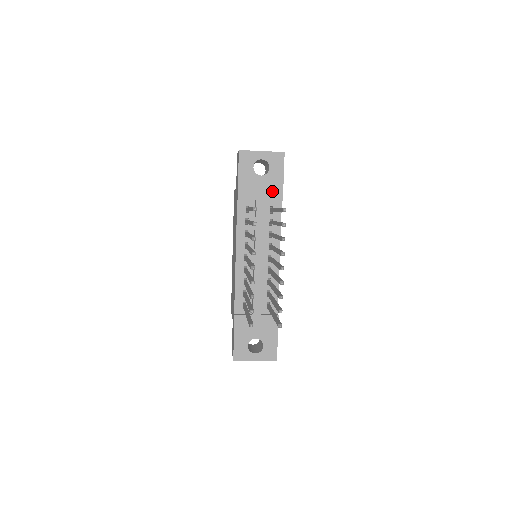
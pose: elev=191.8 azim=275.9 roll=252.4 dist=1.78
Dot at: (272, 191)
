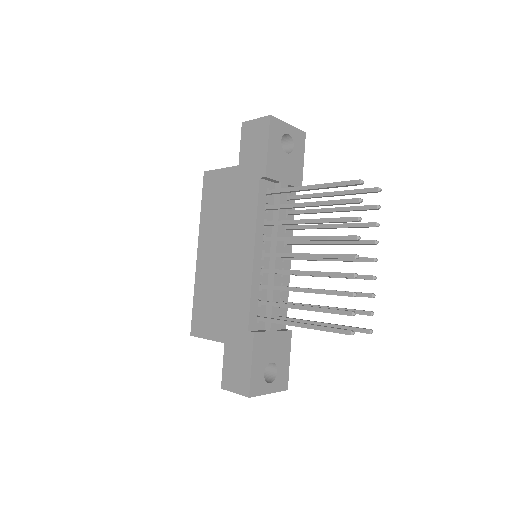
Dot at: (294, 175)
